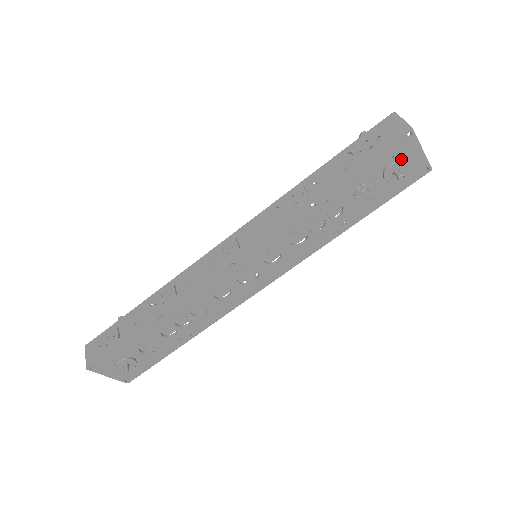
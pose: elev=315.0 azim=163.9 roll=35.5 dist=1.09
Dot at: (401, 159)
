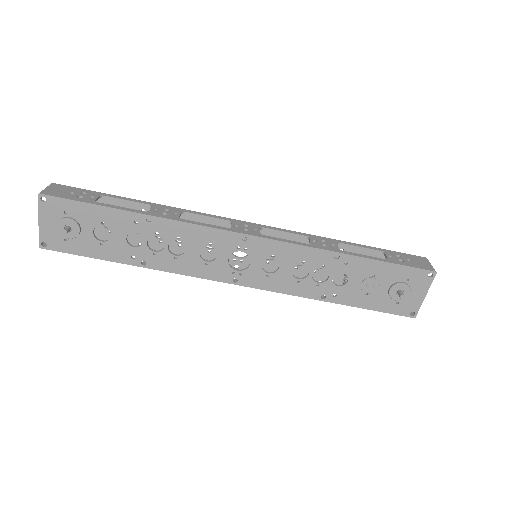
Dot at: (410, 287)
